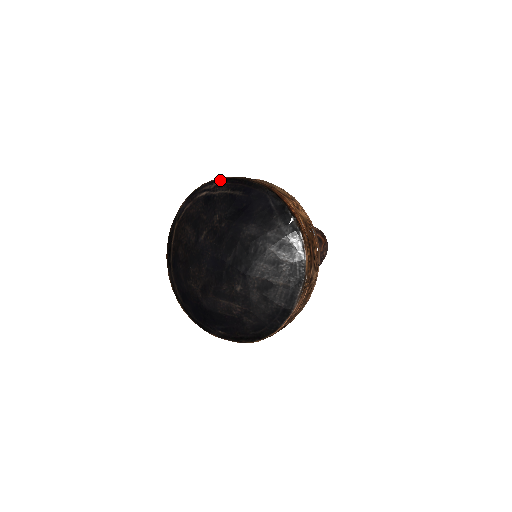
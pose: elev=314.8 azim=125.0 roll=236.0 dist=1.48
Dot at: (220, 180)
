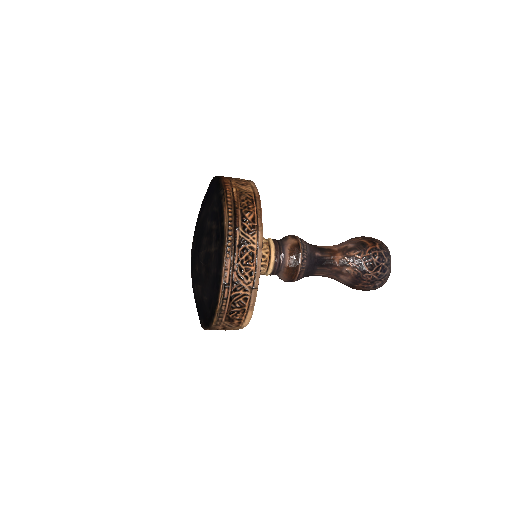
Dot at: occluded
